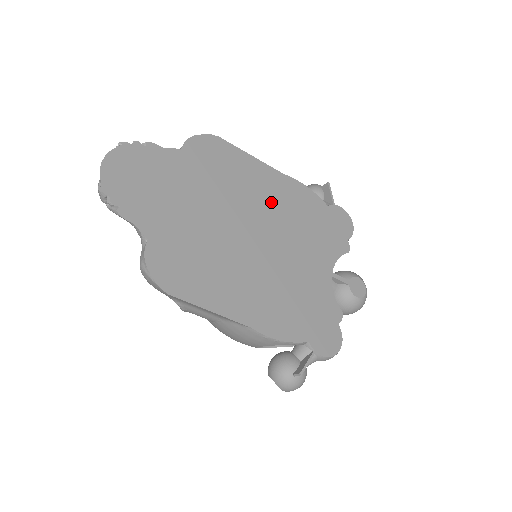
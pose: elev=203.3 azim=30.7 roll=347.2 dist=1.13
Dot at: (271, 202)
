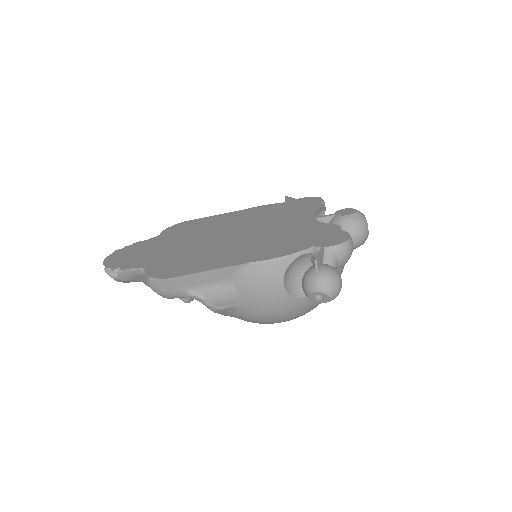
Dot at: (240, 220)
